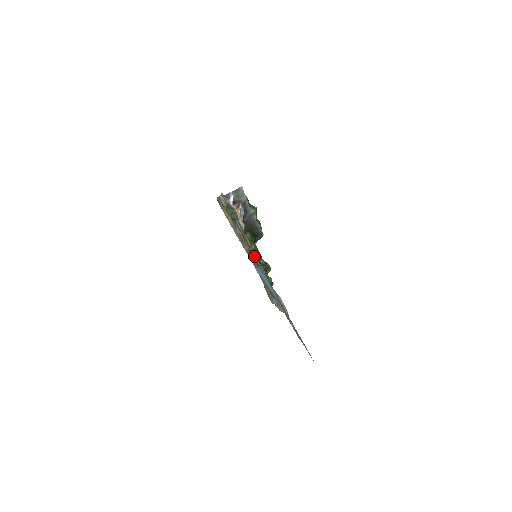
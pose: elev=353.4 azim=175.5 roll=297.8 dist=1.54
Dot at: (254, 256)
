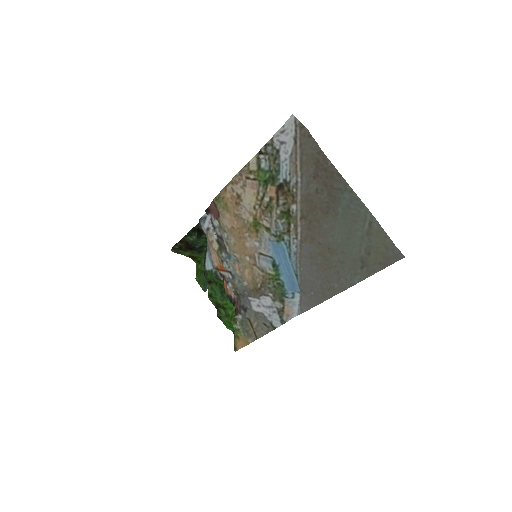
Dot at: (297, 206)
